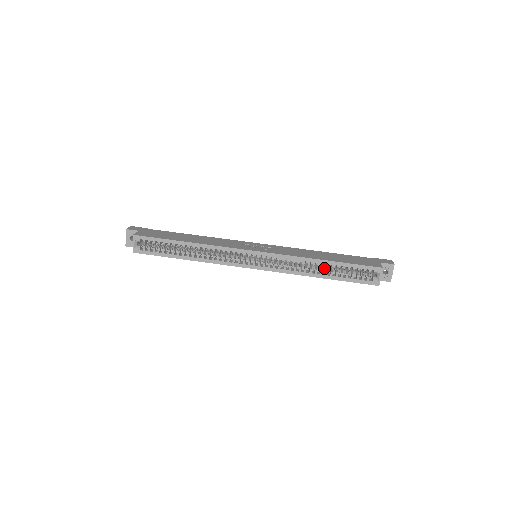
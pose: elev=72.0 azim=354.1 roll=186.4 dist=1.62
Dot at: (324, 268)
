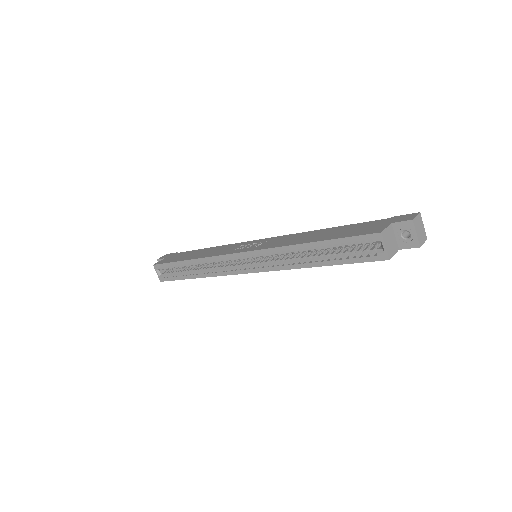
Dot at: (318, 252)
